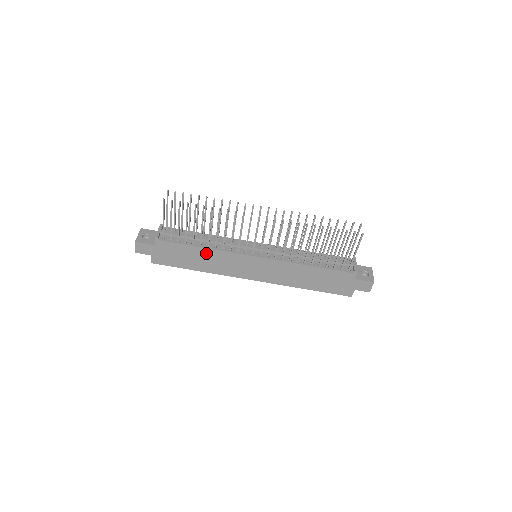
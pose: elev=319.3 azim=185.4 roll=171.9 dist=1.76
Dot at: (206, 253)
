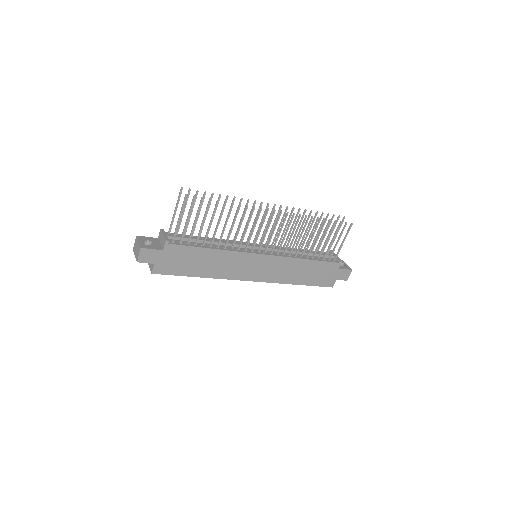
Dot at: (216, 255)
